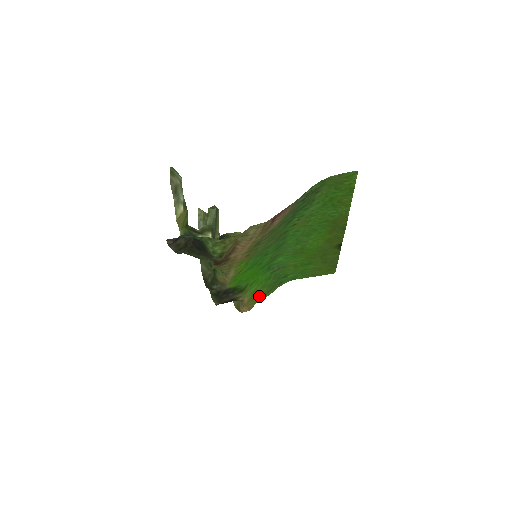
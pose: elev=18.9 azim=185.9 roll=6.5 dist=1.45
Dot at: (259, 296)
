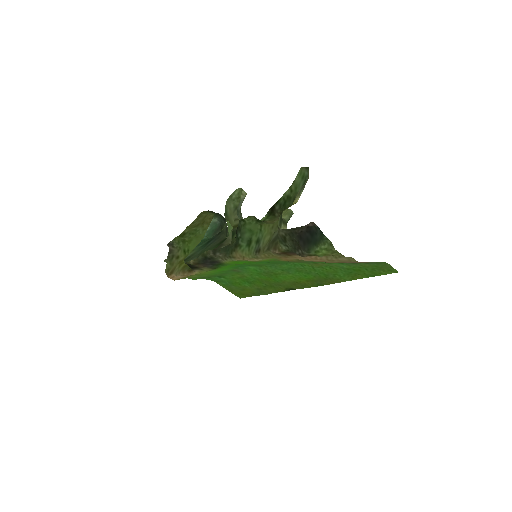
Dot at: (194, 276)
